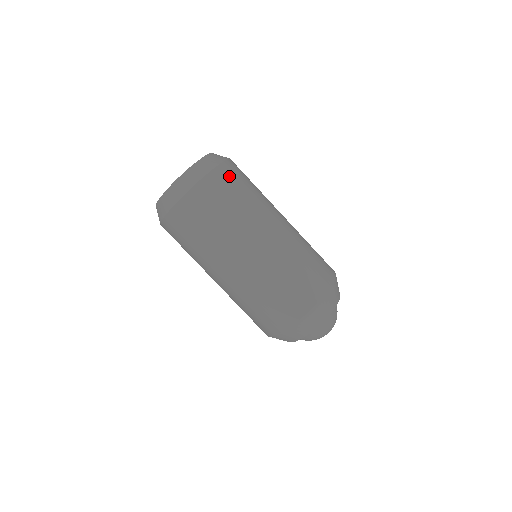
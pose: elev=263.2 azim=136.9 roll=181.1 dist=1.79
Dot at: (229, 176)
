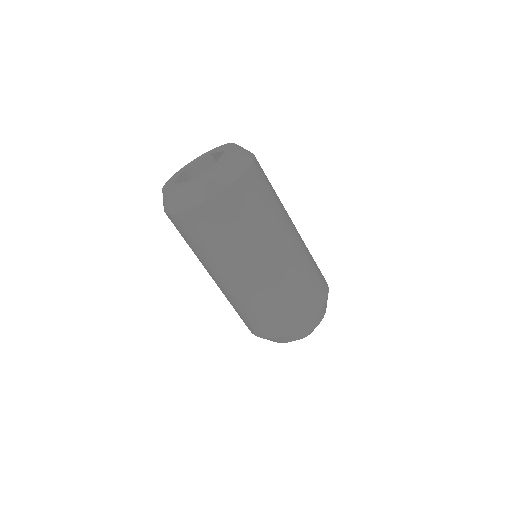
Dot at: (255, 184)
